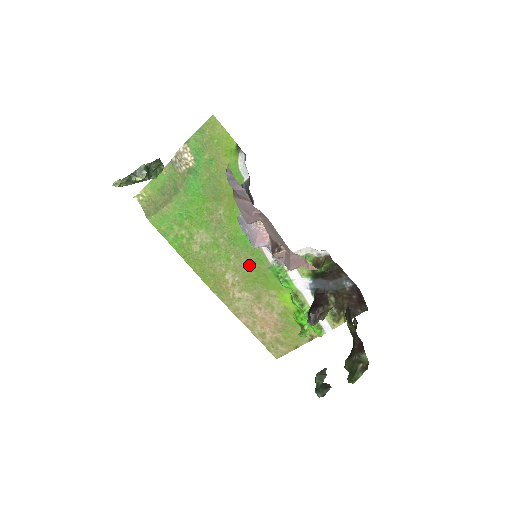
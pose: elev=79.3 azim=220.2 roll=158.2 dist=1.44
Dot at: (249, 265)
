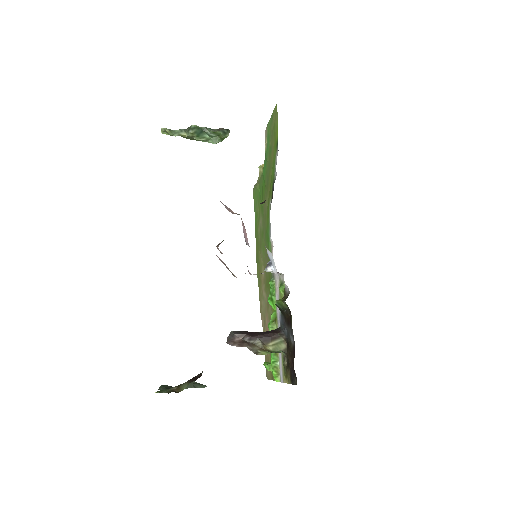
Dot at: occluded
